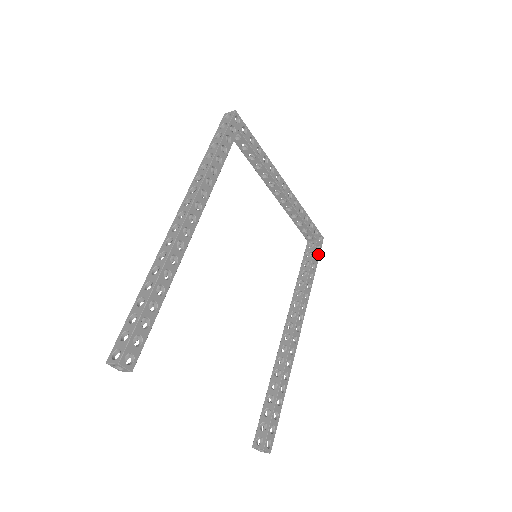
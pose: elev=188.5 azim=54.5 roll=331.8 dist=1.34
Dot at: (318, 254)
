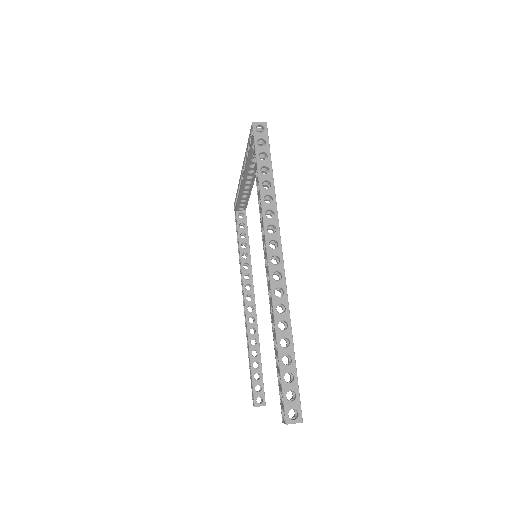
Dot at: occluded
